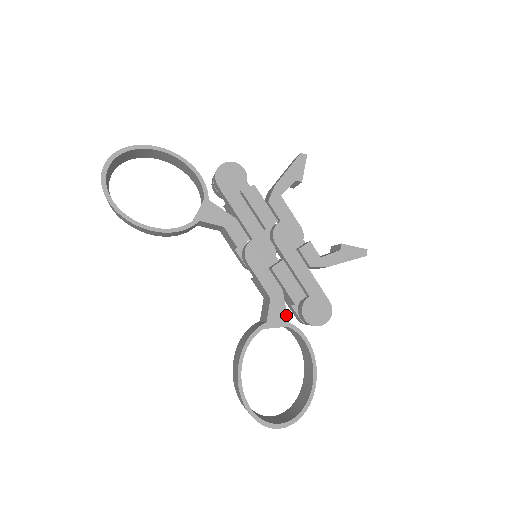
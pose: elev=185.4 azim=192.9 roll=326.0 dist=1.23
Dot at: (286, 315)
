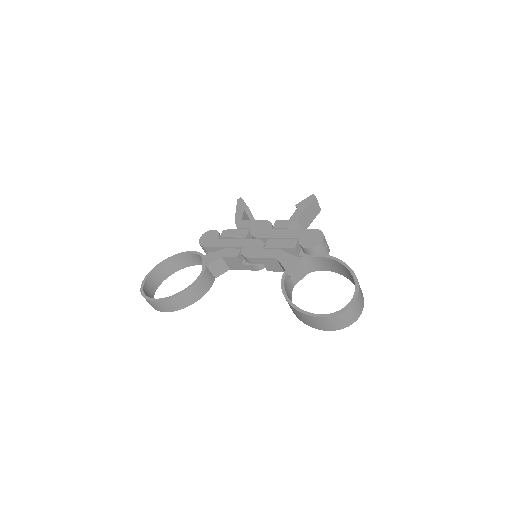
Dot at: (294, 257)
